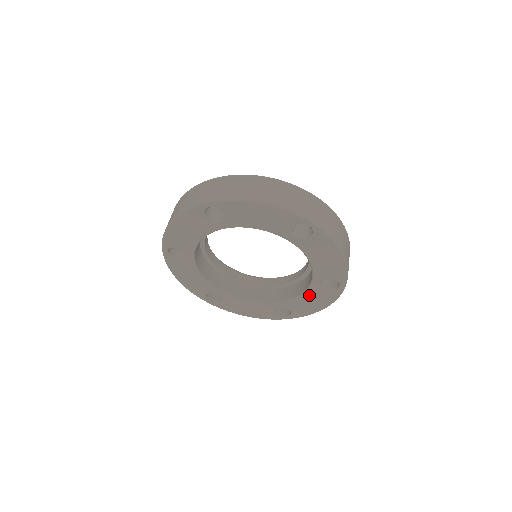
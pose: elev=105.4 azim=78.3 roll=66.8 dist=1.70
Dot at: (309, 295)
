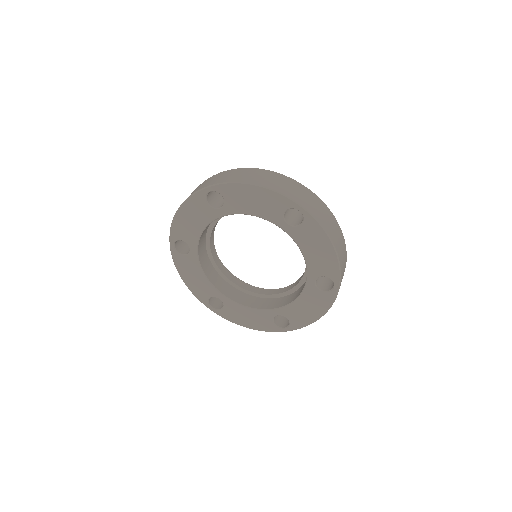
Dot at: (305, 298)
